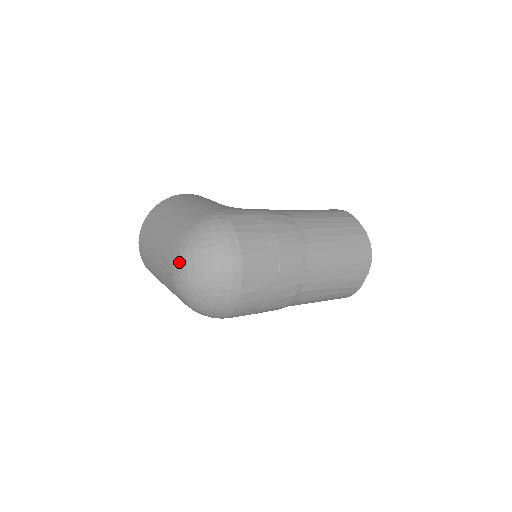
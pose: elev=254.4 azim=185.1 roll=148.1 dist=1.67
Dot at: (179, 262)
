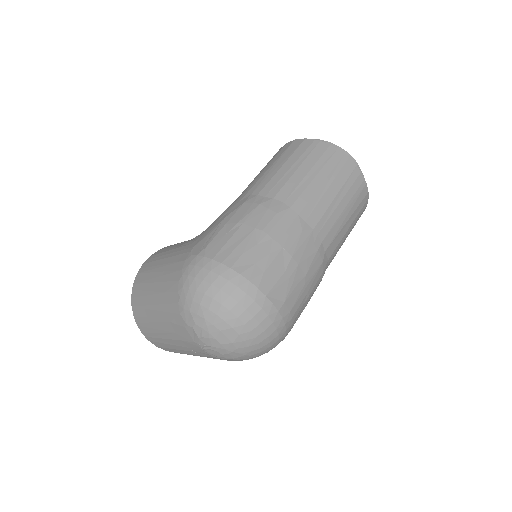
Dot at: (199, 337)
